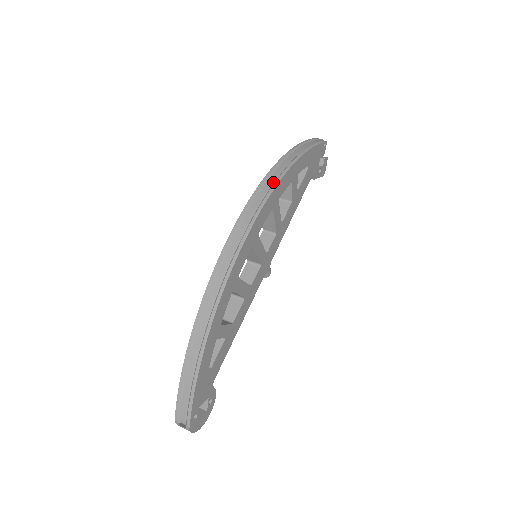
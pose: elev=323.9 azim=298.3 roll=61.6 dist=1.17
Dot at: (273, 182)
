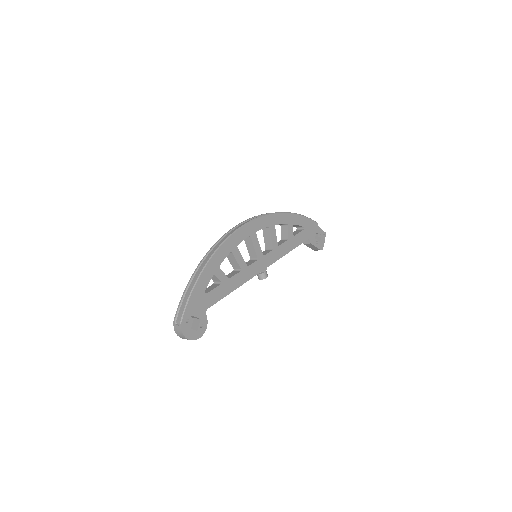
Dot at: (272, 214)
